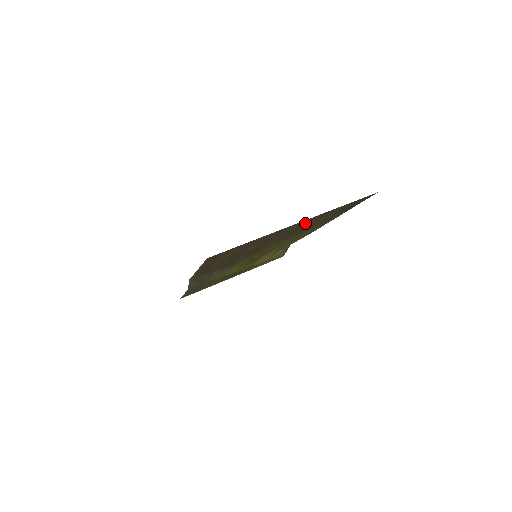
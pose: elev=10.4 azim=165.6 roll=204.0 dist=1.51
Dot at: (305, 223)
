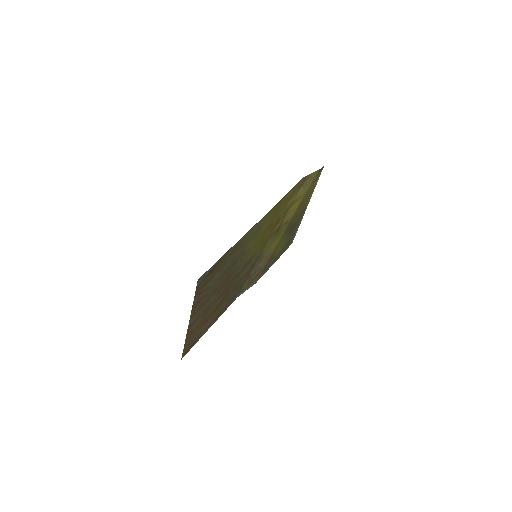
Dot at: (204, 301)
